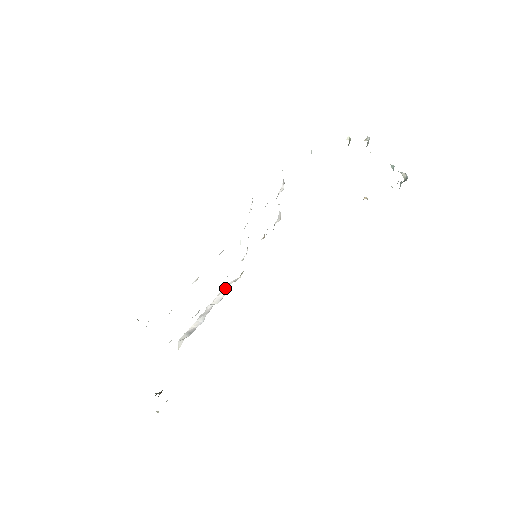
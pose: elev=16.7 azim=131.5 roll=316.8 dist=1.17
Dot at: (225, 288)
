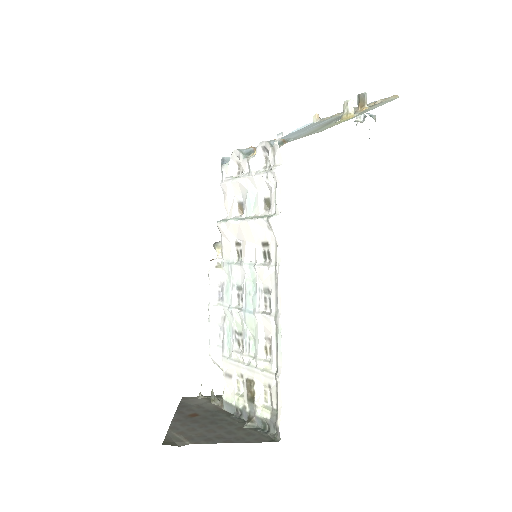
Dot at: (215, 278)
